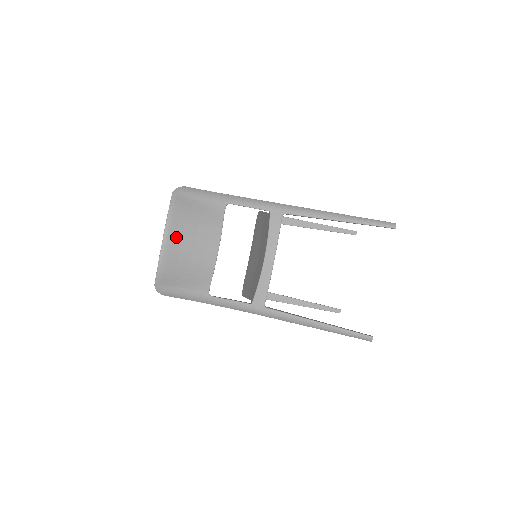
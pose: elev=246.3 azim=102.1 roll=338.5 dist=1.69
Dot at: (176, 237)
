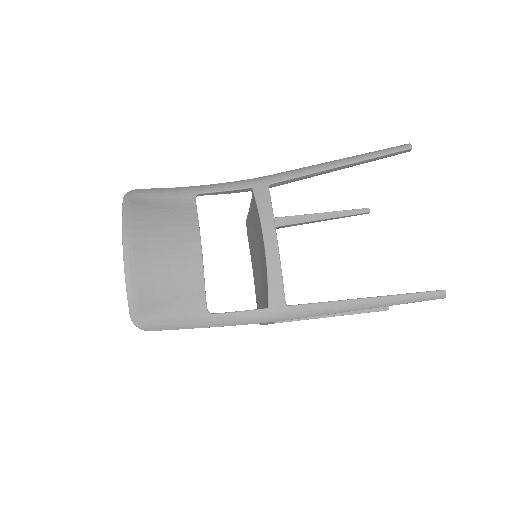
Dot at: (140, 244)
